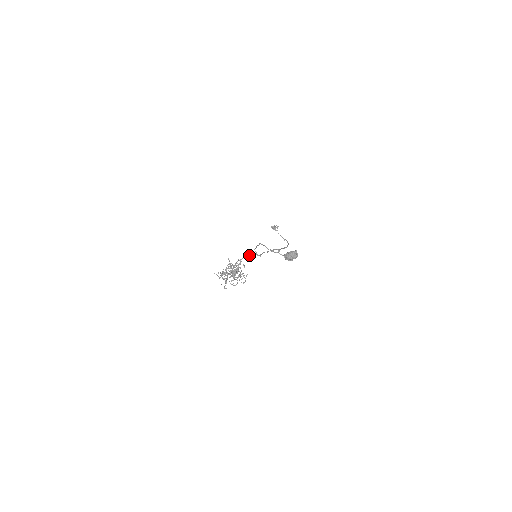
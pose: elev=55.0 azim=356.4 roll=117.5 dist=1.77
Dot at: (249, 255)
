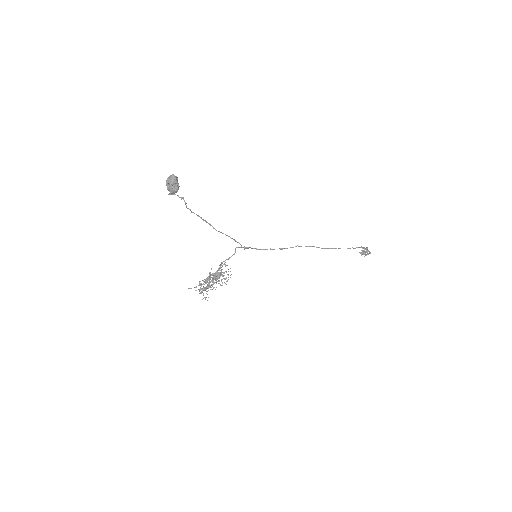
Dot at: (233, 254)
